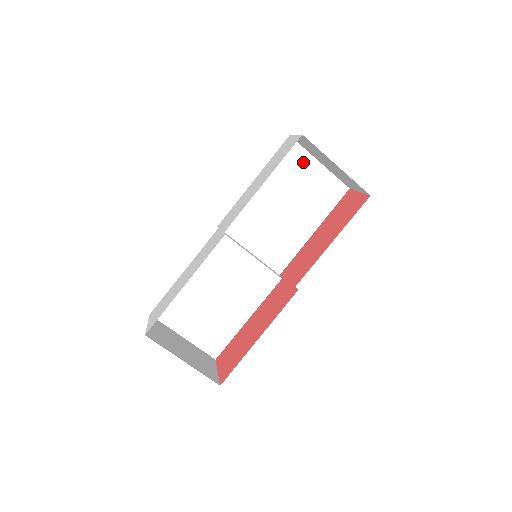
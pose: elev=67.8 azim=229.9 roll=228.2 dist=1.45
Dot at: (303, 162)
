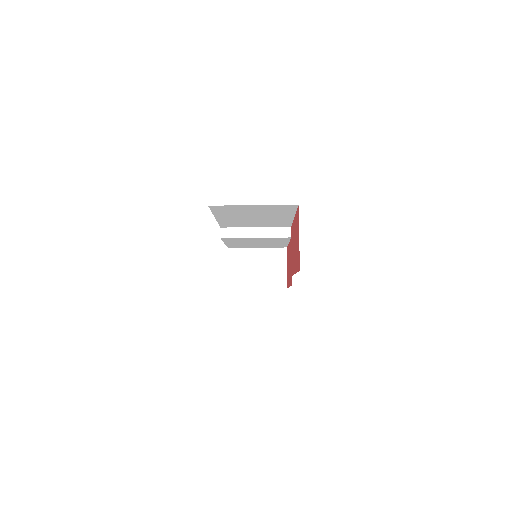
Dot at: (239, 208)
